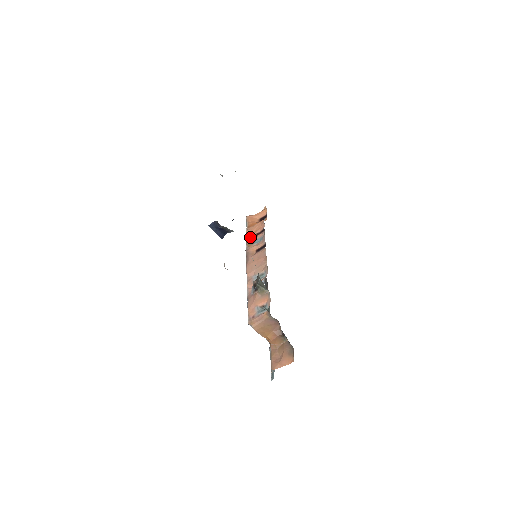
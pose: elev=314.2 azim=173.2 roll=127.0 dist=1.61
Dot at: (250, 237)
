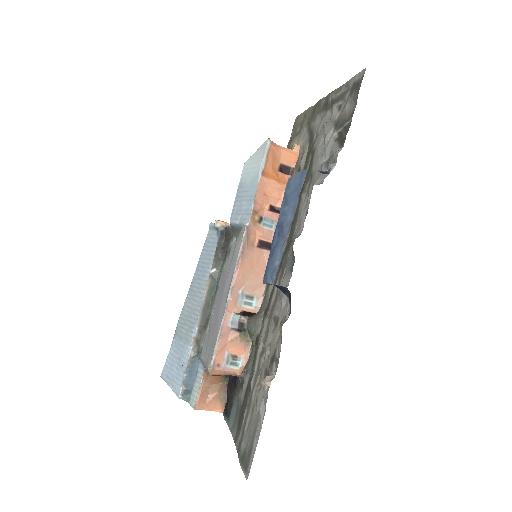
Dot at: (260, 203)
